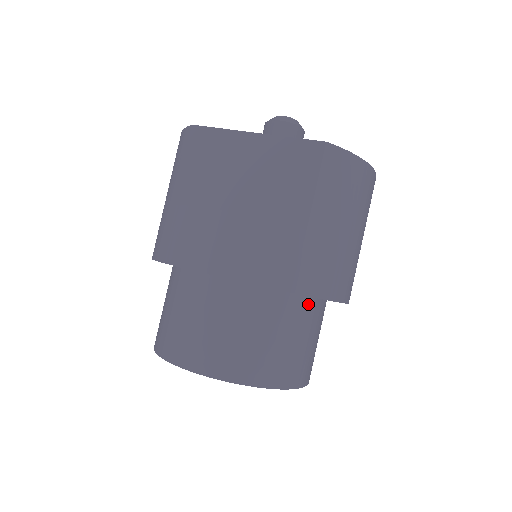
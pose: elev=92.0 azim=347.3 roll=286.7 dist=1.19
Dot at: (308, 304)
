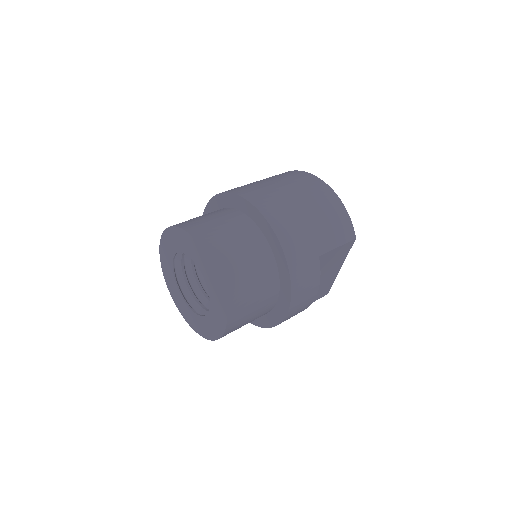
Dot at: (229, 210)
